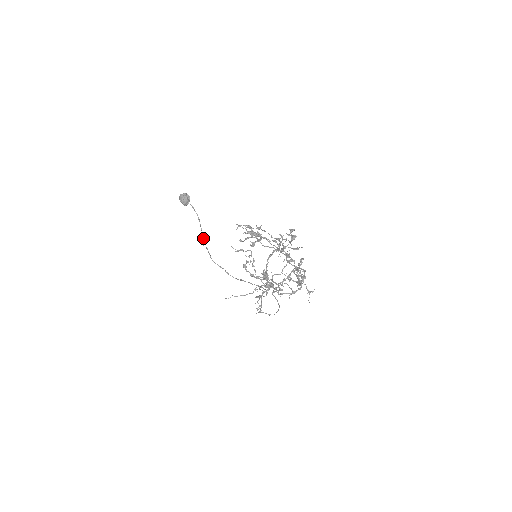
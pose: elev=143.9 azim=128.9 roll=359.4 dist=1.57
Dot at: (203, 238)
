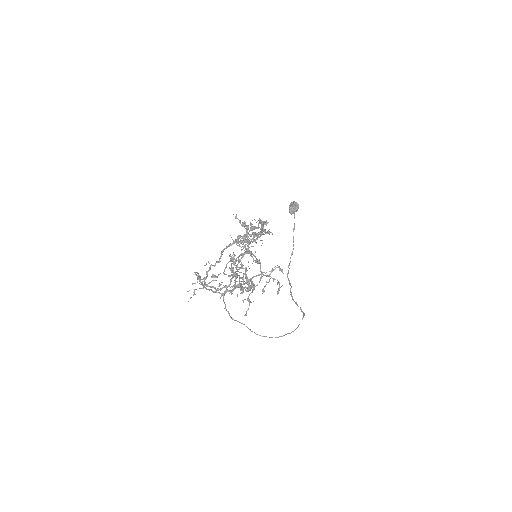
Dot at: occluded
